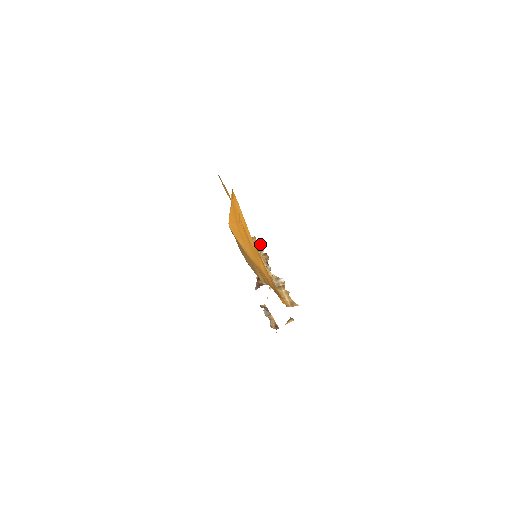
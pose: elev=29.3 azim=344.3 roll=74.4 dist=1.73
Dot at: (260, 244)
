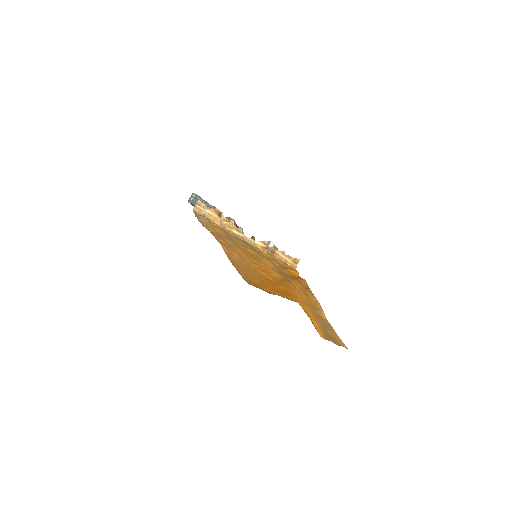
Dot at: (214, 209)
